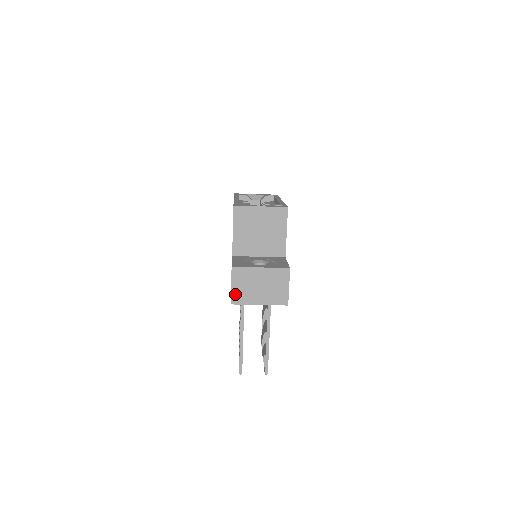
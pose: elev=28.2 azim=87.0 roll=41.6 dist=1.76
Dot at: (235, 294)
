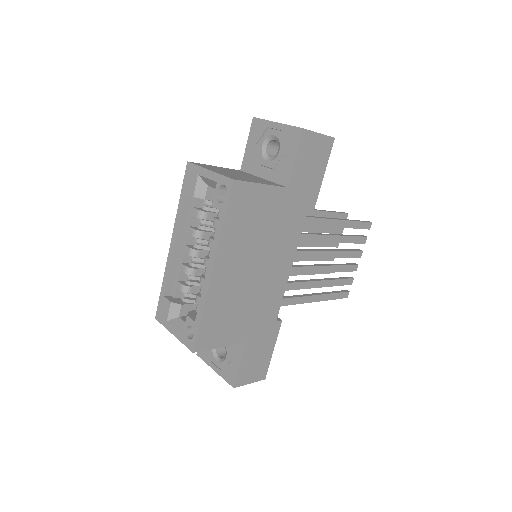
Dot at: occluded
